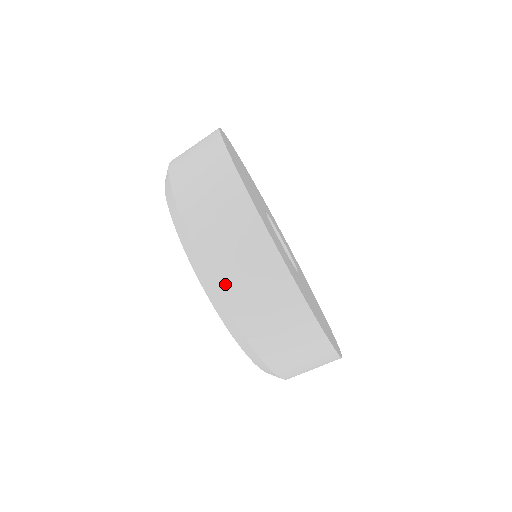
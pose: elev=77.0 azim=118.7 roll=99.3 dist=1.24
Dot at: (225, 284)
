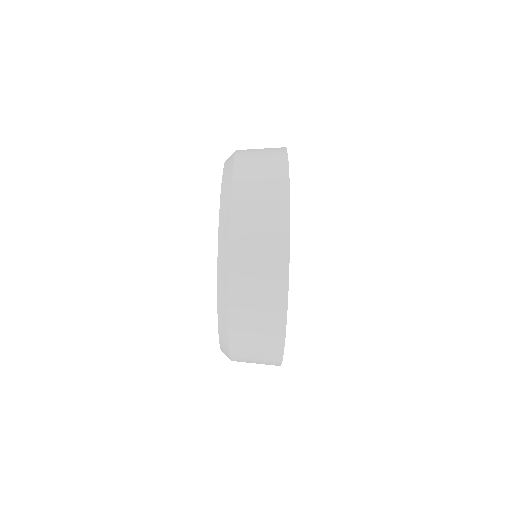
Dot at: (237, 312)
